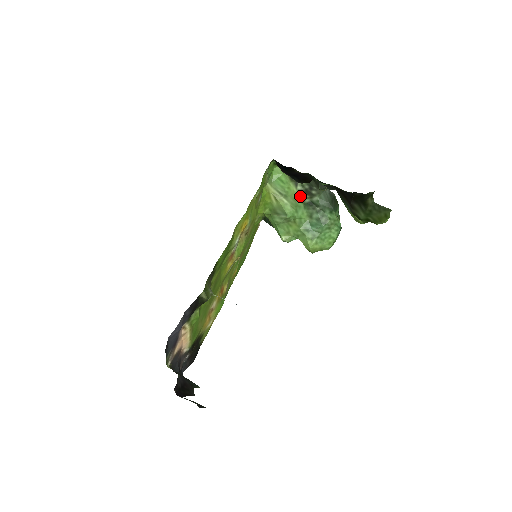
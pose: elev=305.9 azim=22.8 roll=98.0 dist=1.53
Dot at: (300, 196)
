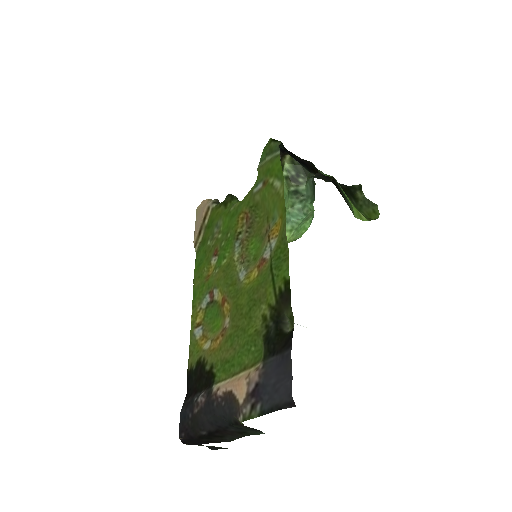
Dot at: (286, 183)
